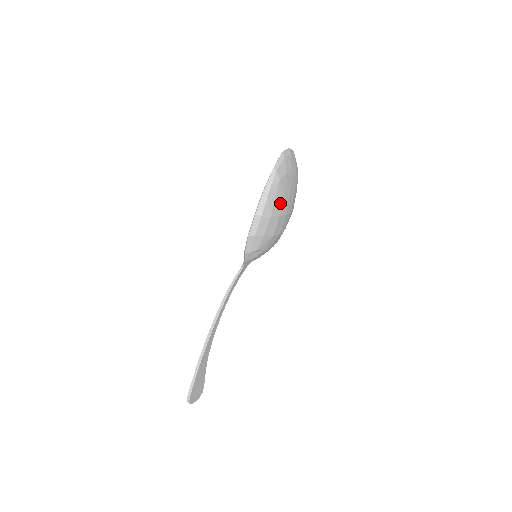
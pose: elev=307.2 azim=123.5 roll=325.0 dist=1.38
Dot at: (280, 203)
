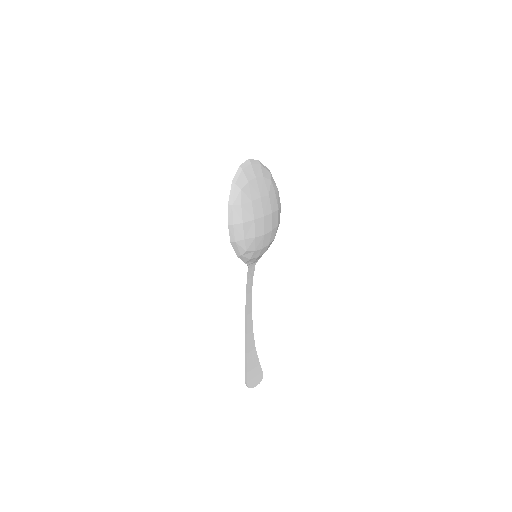
Dot at: (250, 209)
